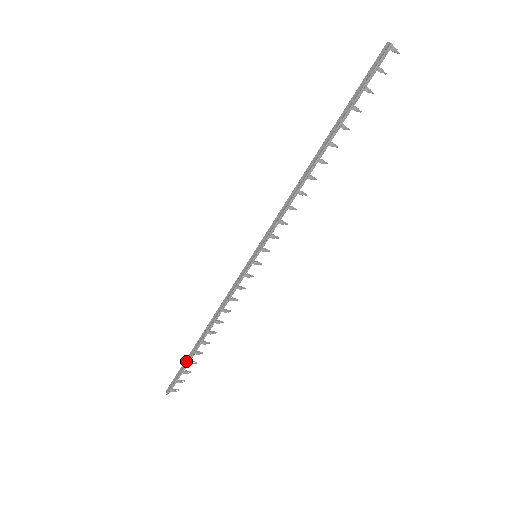
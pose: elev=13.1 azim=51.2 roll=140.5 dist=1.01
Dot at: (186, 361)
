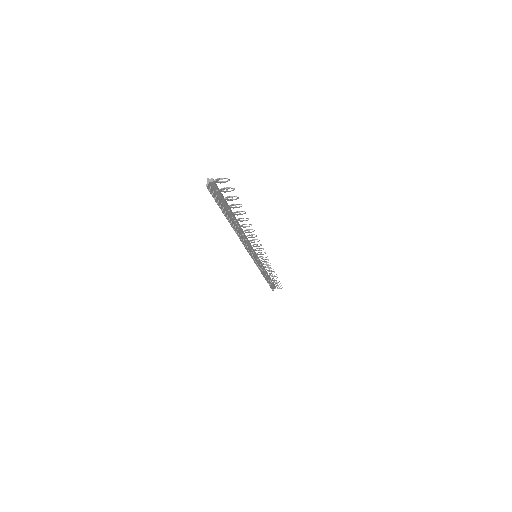
Dot at: (269, 282)
